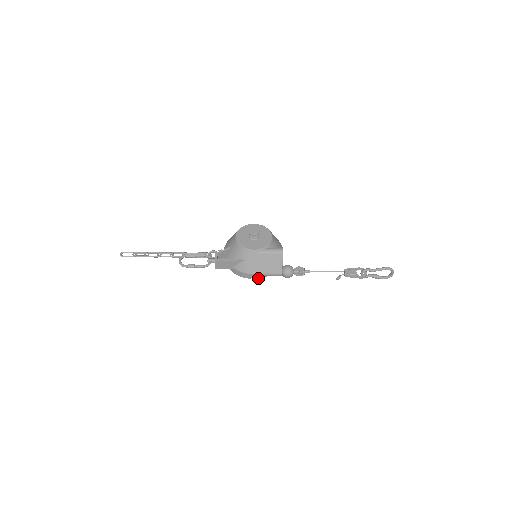
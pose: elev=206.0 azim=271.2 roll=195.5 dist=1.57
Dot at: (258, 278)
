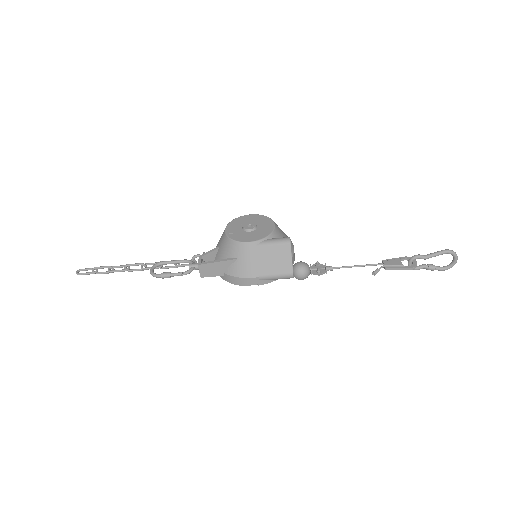
Dot at: (260, 284)
